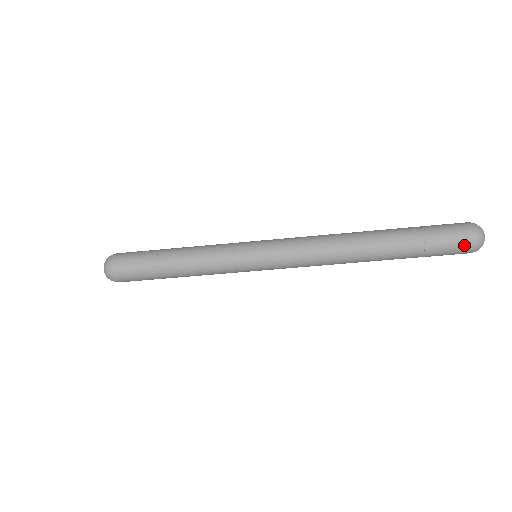
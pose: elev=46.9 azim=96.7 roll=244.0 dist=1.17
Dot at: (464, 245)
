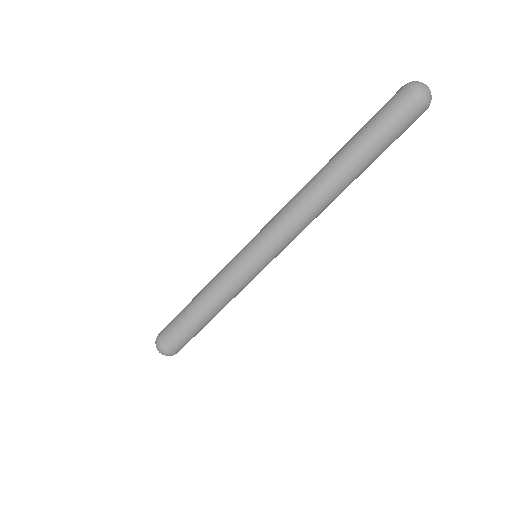
Dot at: (416, 114)
